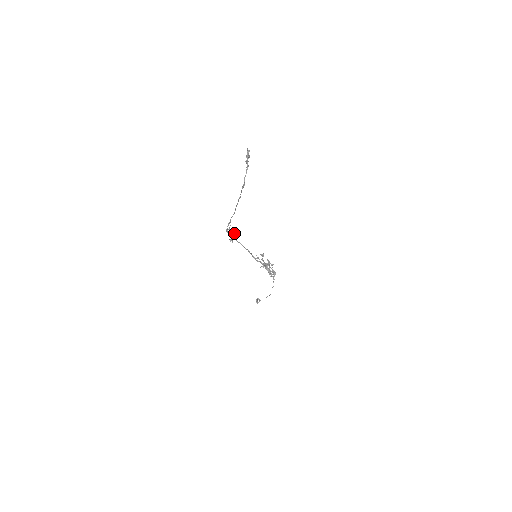
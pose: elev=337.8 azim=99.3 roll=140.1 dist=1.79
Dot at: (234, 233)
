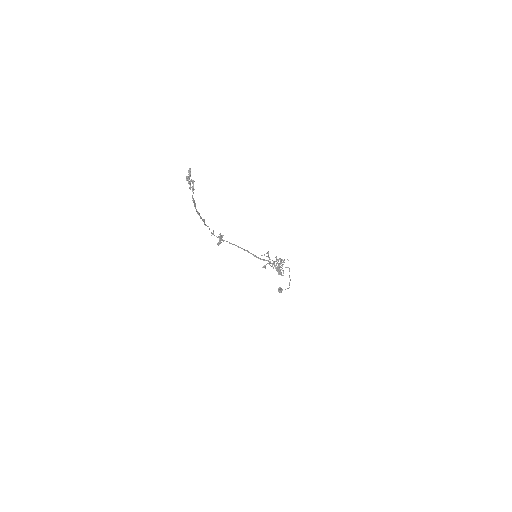
Dot at: (222, 236)
